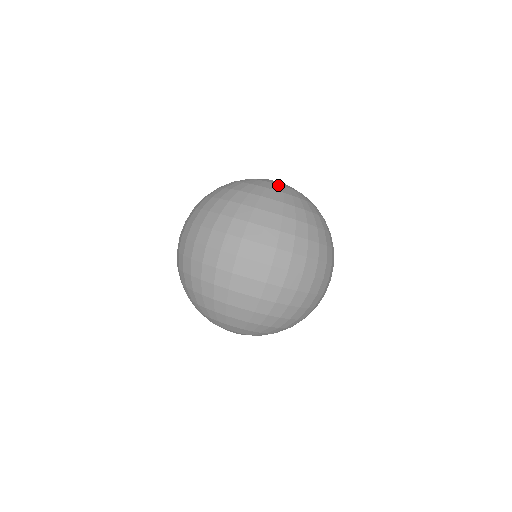
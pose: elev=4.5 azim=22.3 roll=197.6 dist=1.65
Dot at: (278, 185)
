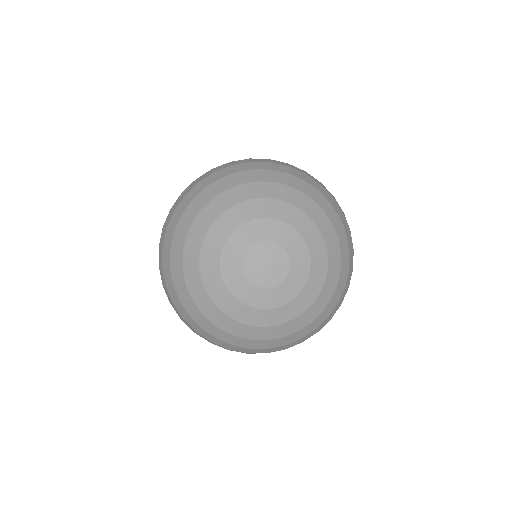
Dot at: occluded
